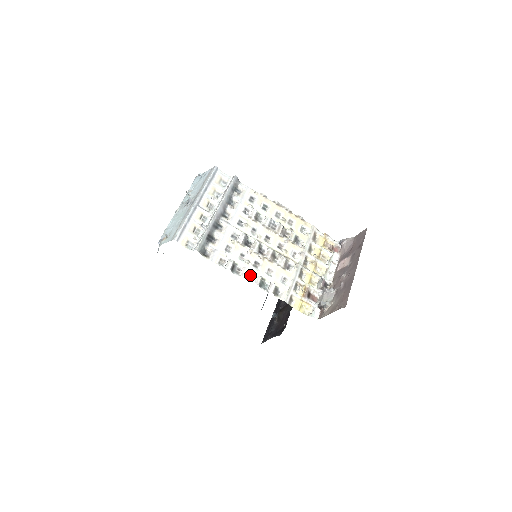
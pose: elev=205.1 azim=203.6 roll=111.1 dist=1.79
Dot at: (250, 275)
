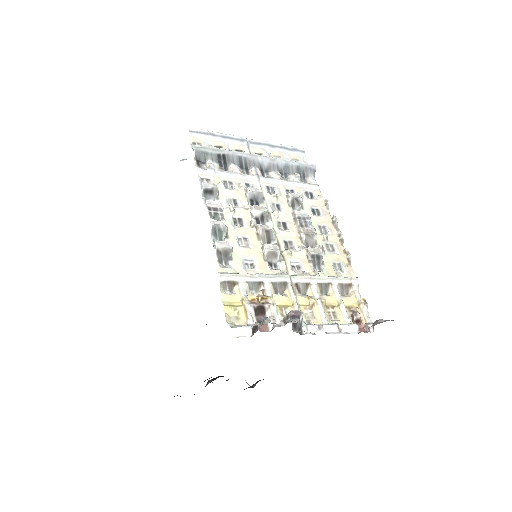
Dot at: (217, 213)
